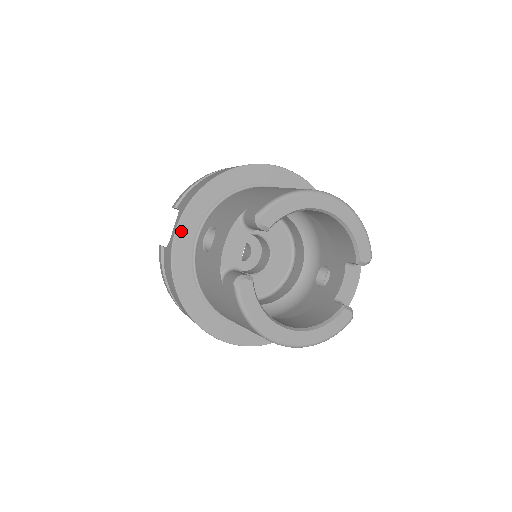
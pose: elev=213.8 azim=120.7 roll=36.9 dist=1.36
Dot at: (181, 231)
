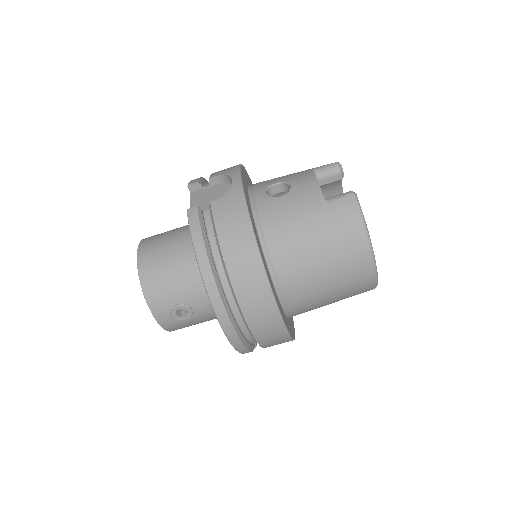
Dot at: (243, 182)
